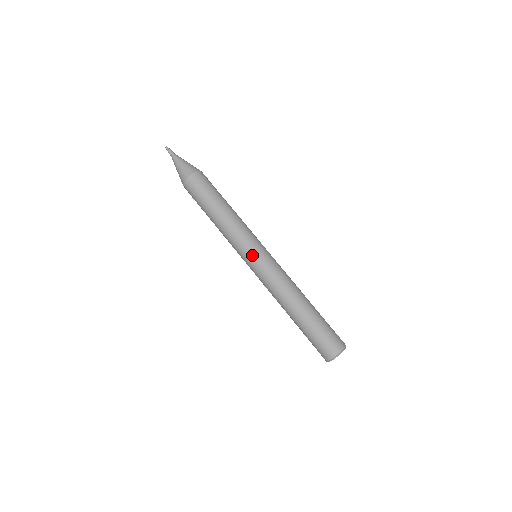
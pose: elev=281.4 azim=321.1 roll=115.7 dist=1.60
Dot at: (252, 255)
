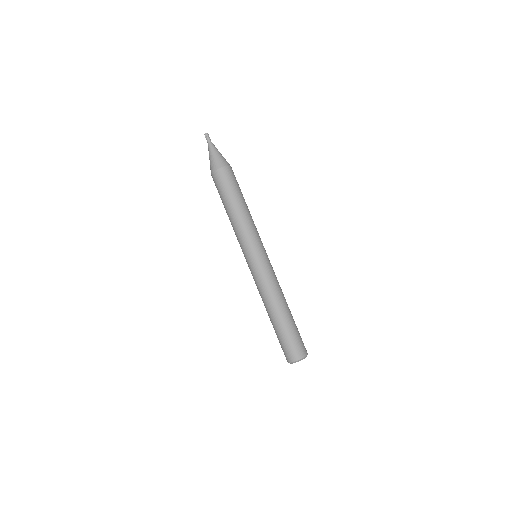
Dot at: (246, 259)
